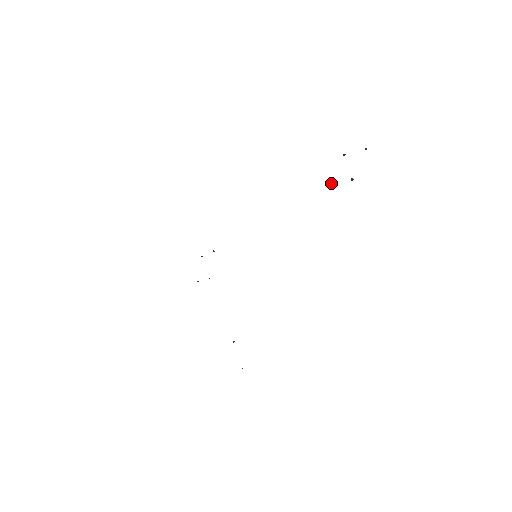
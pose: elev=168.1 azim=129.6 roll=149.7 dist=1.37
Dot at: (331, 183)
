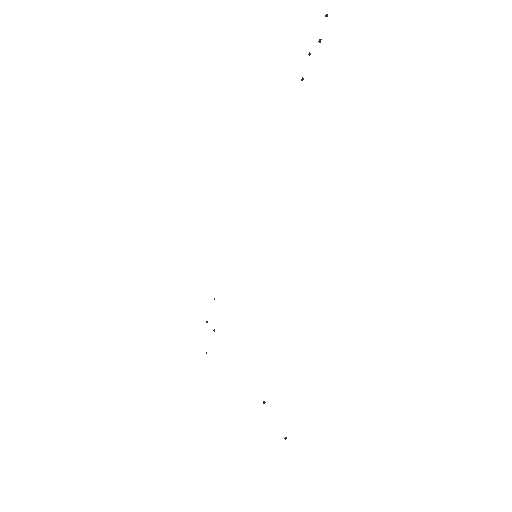
Dot at: (302, 78)
